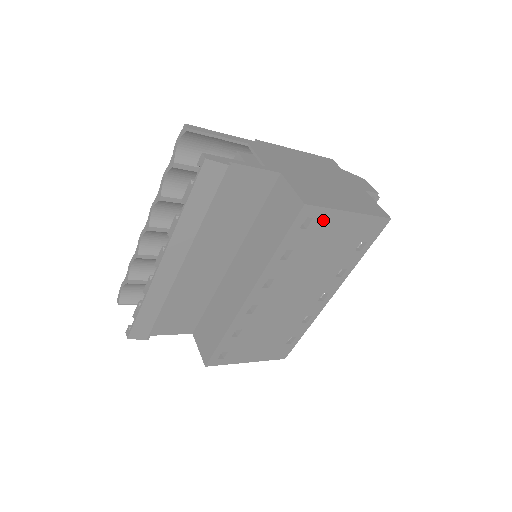
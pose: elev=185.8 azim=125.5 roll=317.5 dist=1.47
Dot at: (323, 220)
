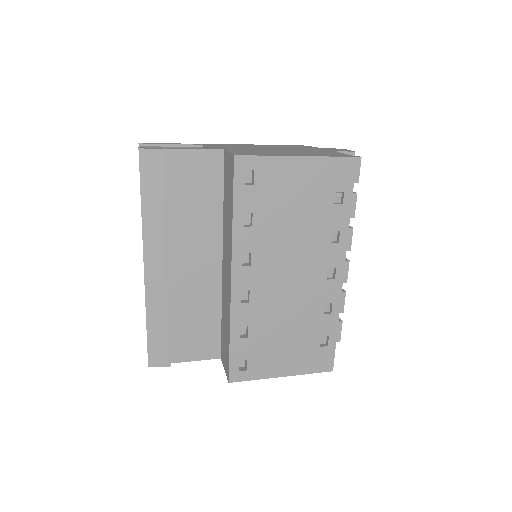
Dot at: (268, 171)
